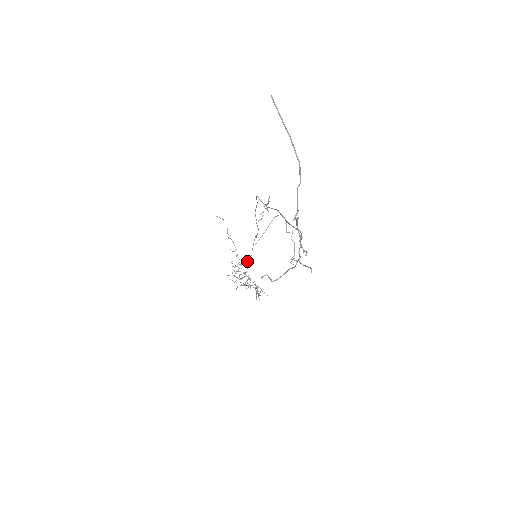
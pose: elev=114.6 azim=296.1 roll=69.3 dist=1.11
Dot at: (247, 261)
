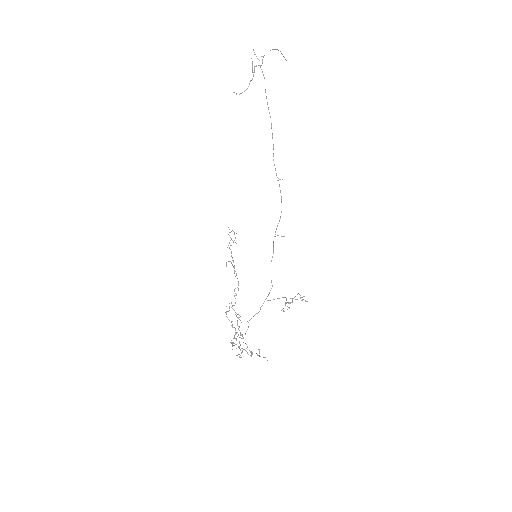
Dot at: occluded
